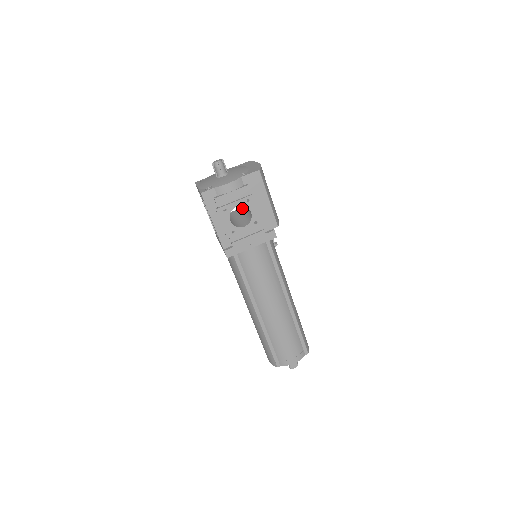
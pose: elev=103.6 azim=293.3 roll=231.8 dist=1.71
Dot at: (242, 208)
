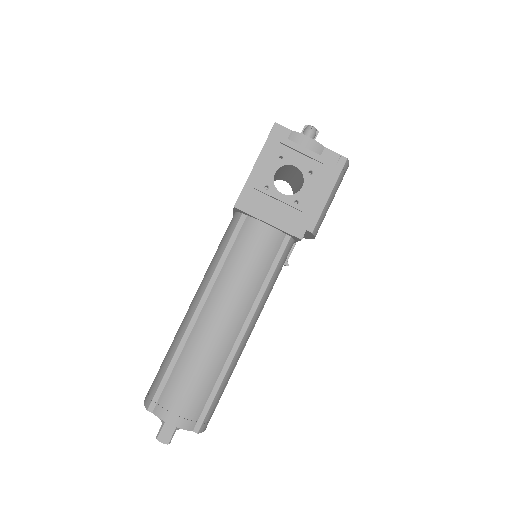
Dot at: occluded
